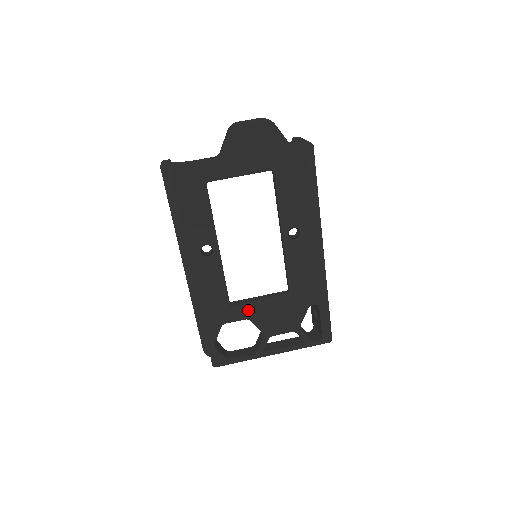
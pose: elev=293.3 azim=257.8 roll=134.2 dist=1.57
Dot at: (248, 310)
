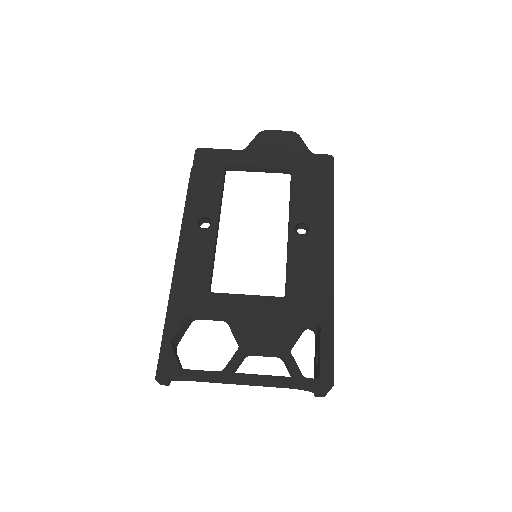
Dot at: (228, 303)
